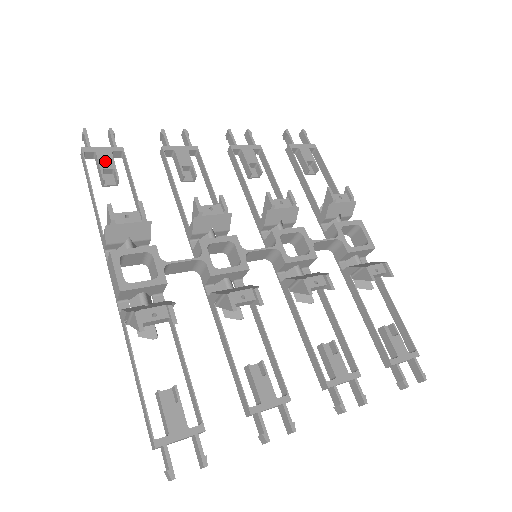
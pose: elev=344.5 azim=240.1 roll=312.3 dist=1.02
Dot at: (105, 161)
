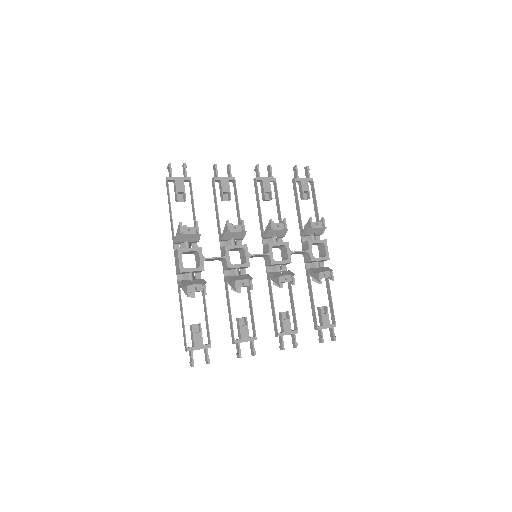
Dot at: (180, 187)
